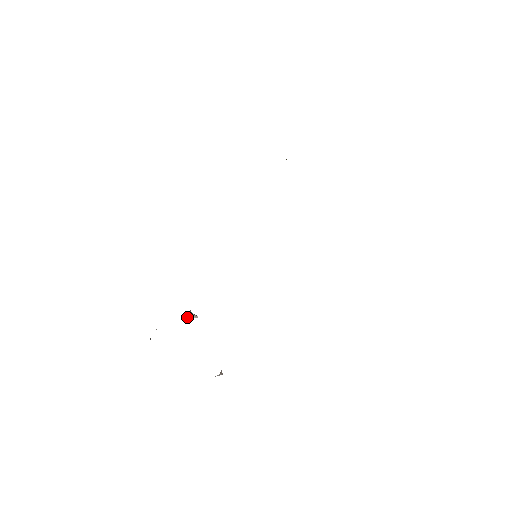
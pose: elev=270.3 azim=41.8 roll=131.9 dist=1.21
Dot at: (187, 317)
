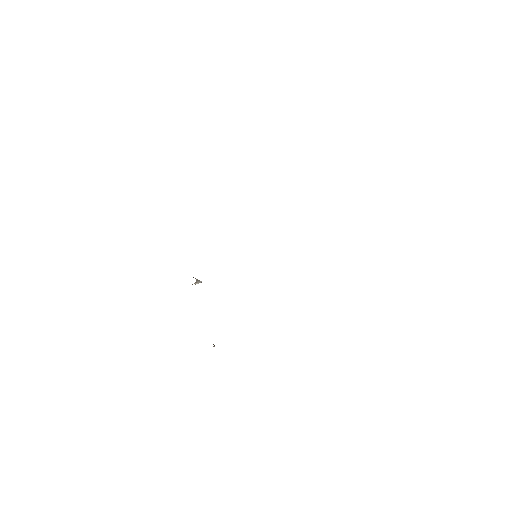
Dot at: occluded
